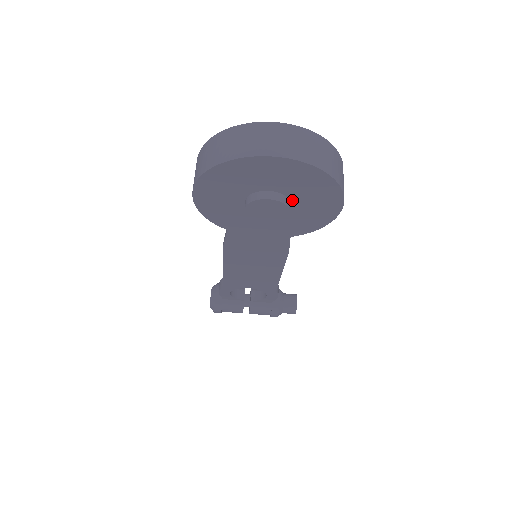
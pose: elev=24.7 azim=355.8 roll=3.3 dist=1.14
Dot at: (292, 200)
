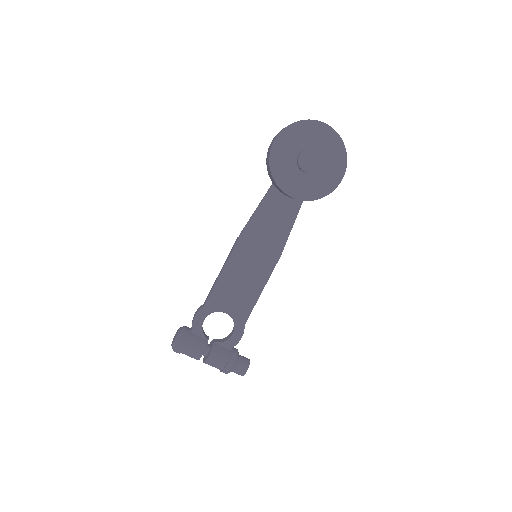
Dot at: (321, 162)
